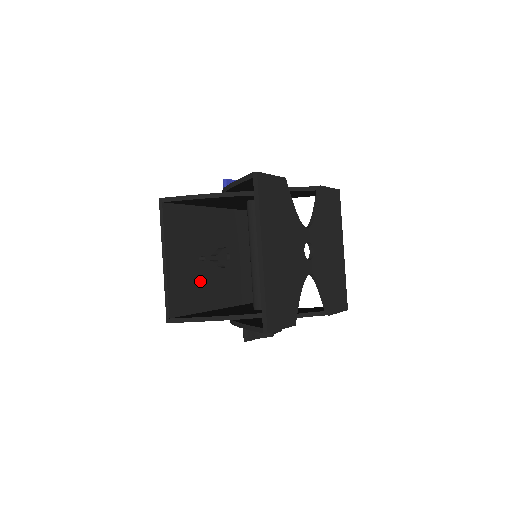
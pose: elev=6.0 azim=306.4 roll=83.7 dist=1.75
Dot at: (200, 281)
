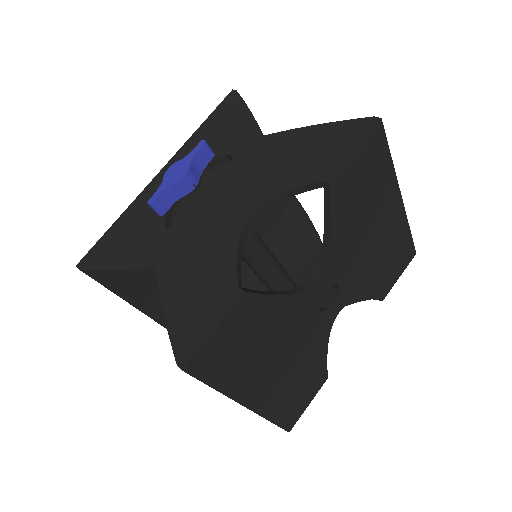
Dot at: occluded
